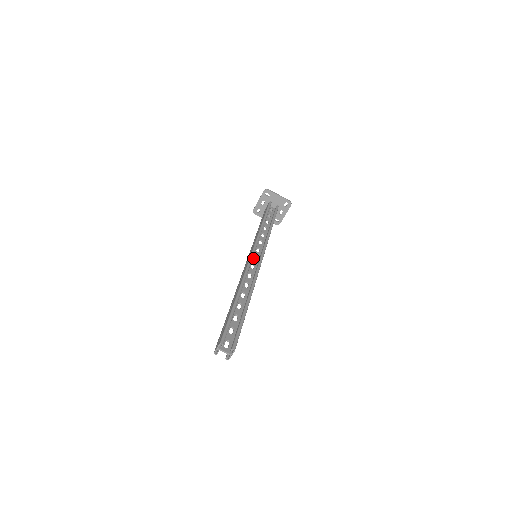
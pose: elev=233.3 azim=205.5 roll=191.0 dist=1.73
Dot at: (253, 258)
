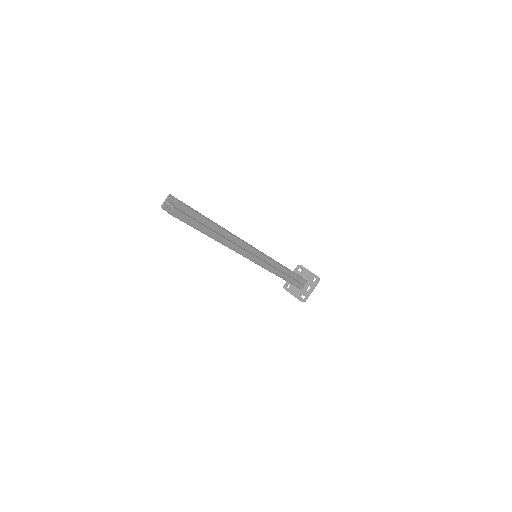
Dot at: occluded
